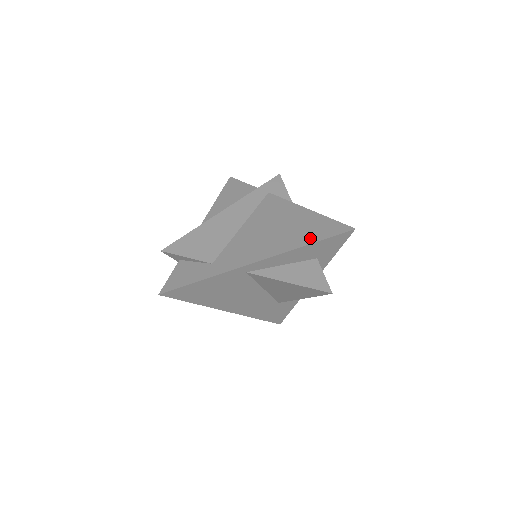
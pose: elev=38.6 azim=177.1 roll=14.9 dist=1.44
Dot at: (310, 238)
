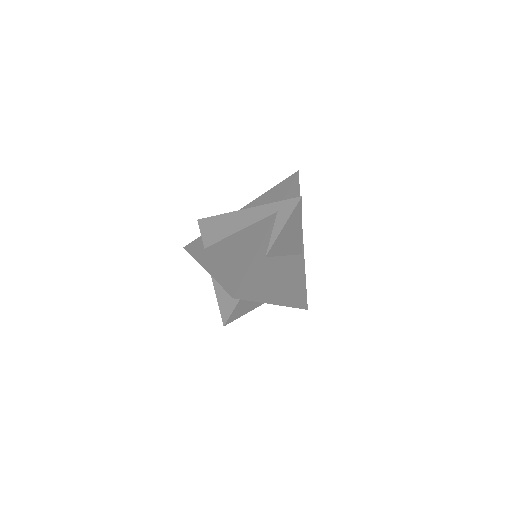
Dot at: (224, 279)
